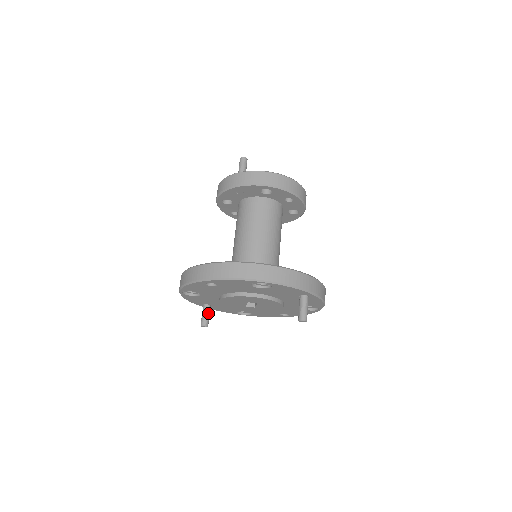
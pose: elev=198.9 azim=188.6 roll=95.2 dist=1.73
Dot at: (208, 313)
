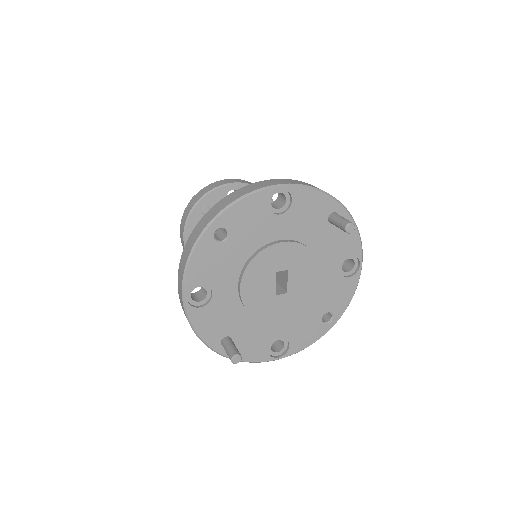
Dot at: (233, 344)
